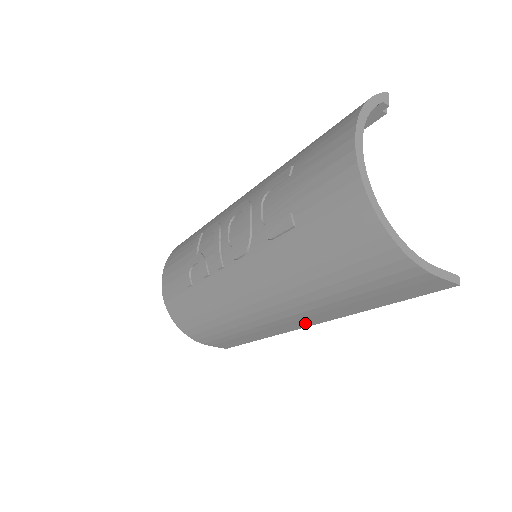
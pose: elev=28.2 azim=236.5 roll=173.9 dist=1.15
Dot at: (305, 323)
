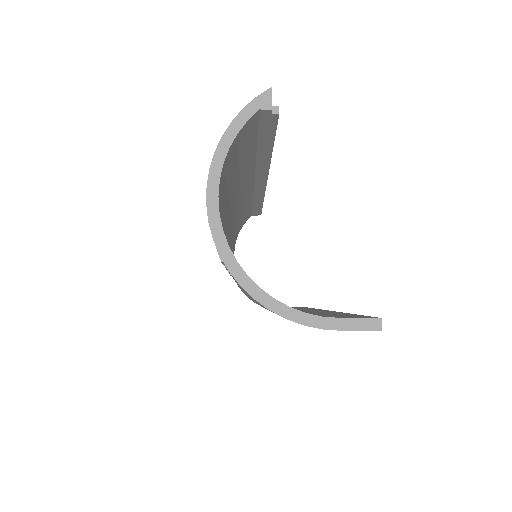
Dot at: occluded
